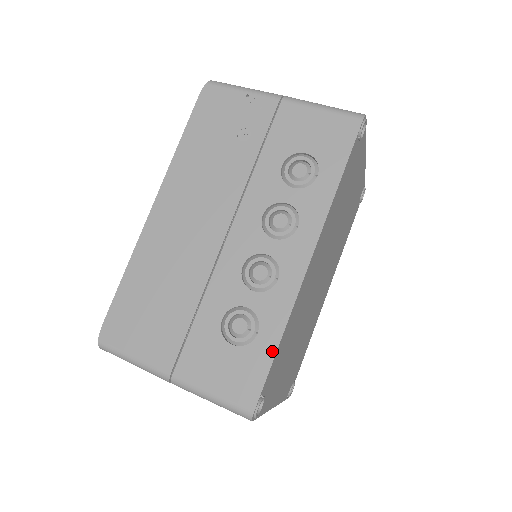
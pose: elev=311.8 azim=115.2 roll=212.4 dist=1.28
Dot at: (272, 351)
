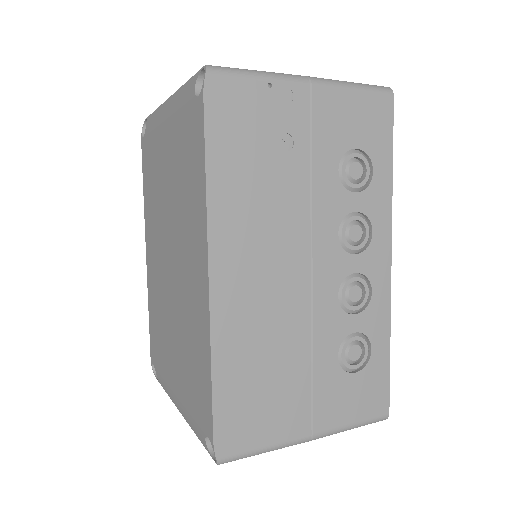
Dot at: (387, 357)
